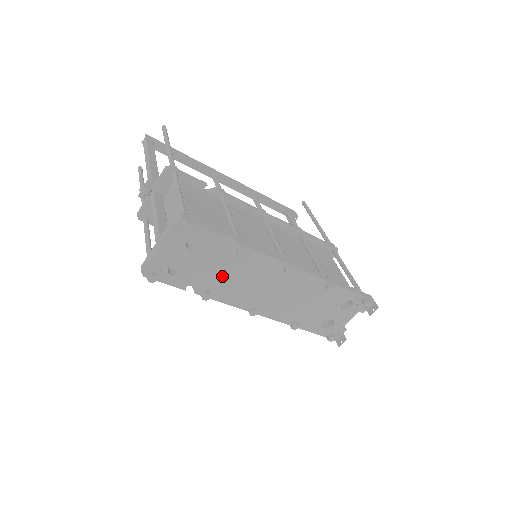
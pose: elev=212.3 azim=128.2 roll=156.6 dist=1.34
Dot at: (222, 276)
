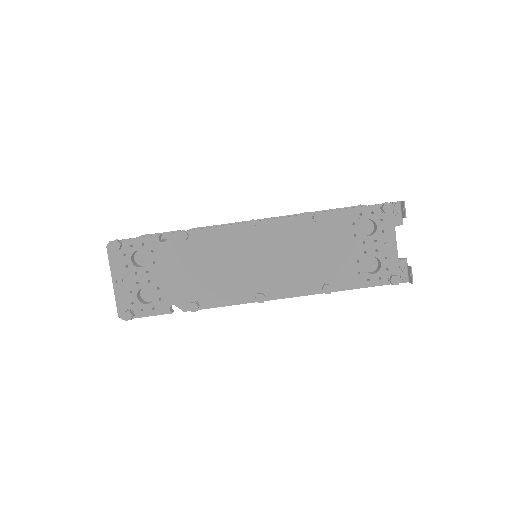
Dot at: (193, 277)
